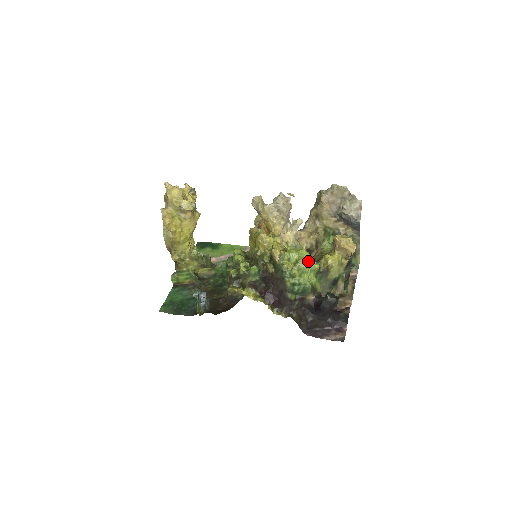
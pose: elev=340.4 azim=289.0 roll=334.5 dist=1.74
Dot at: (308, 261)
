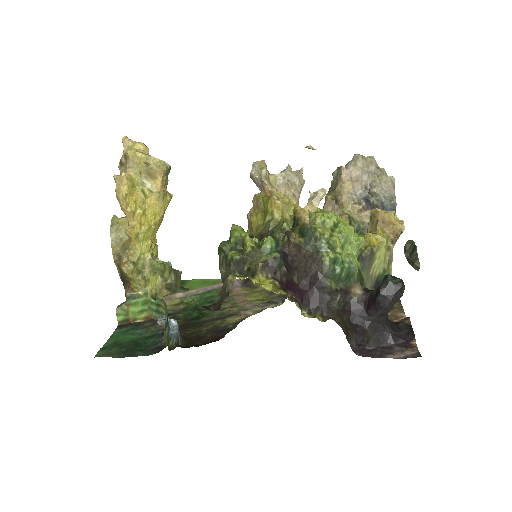
Dot at: (351, 227)
